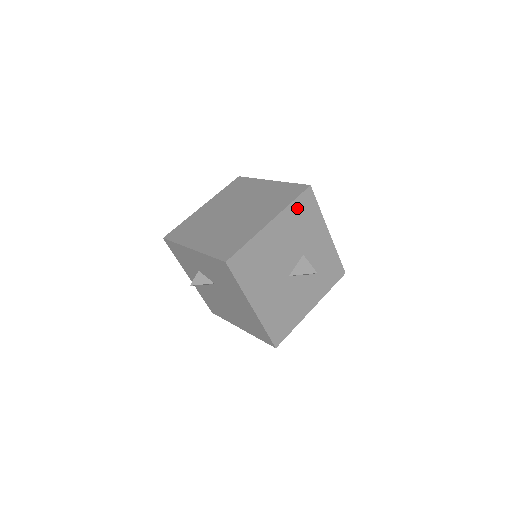
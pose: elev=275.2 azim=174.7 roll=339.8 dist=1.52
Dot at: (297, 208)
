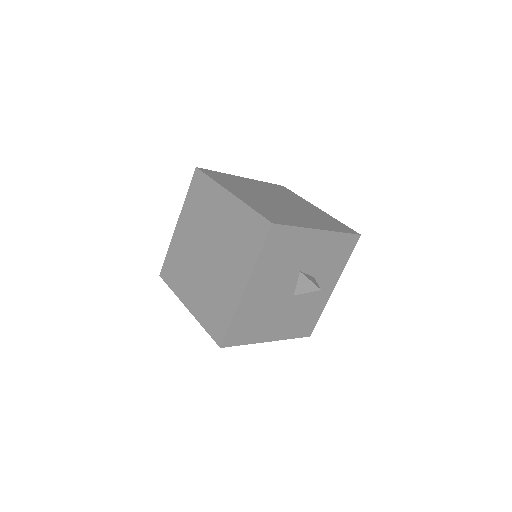
Dot at: (269, 253)
